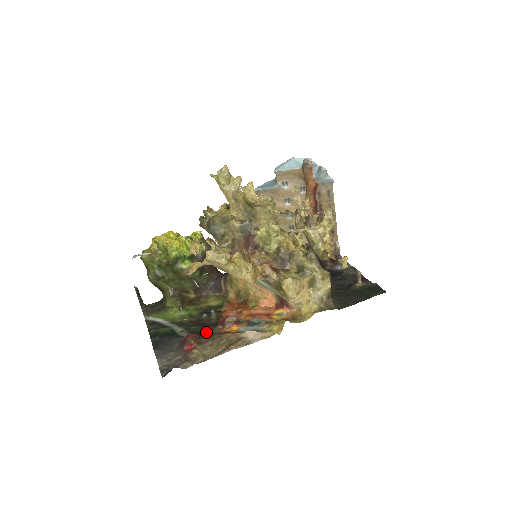
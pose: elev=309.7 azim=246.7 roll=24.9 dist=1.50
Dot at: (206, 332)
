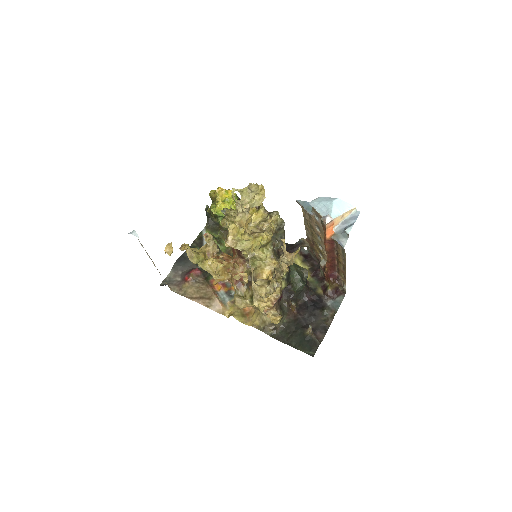
Dot at: (207, 275)
